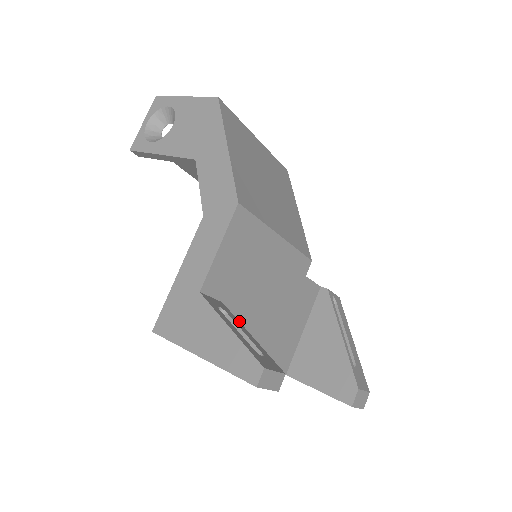
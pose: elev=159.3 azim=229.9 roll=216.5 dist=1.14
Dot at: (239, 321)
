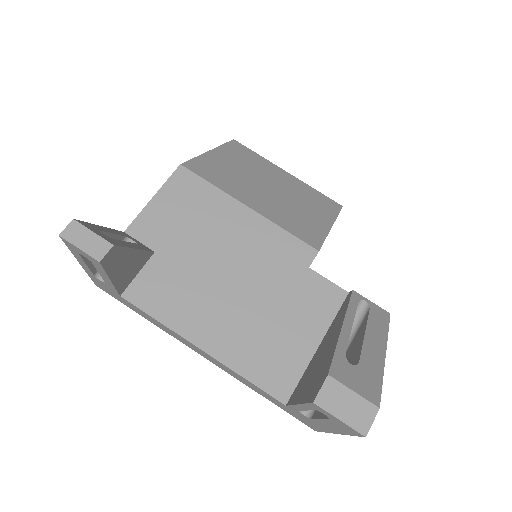
Dot at: (182, 283)
